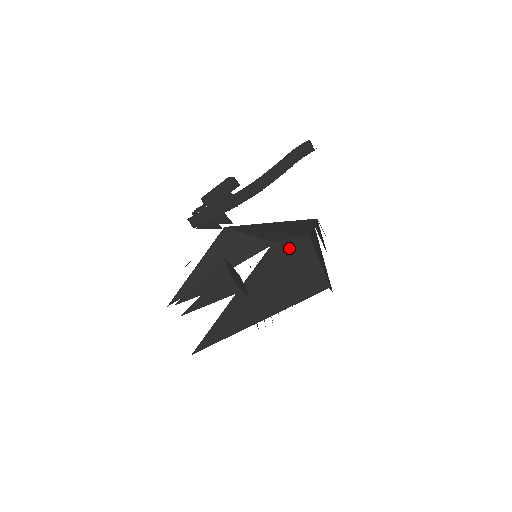
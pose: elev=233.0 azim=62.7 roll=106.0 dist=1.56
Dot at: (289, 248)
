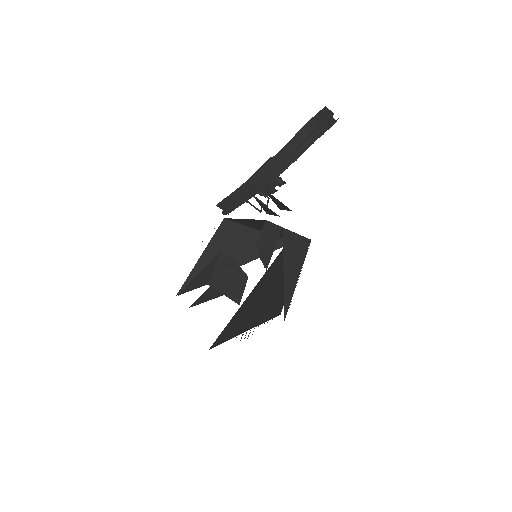
Dot at: occluded
